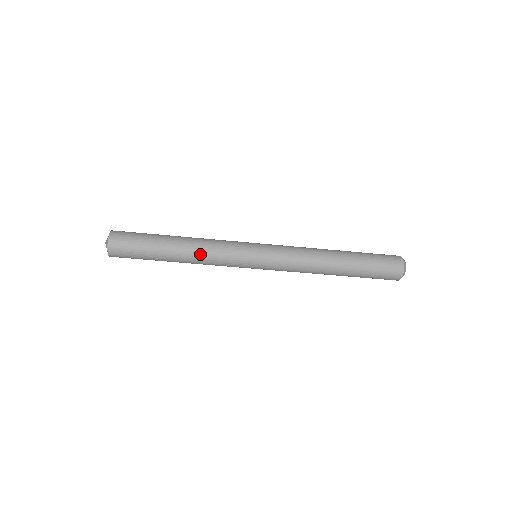
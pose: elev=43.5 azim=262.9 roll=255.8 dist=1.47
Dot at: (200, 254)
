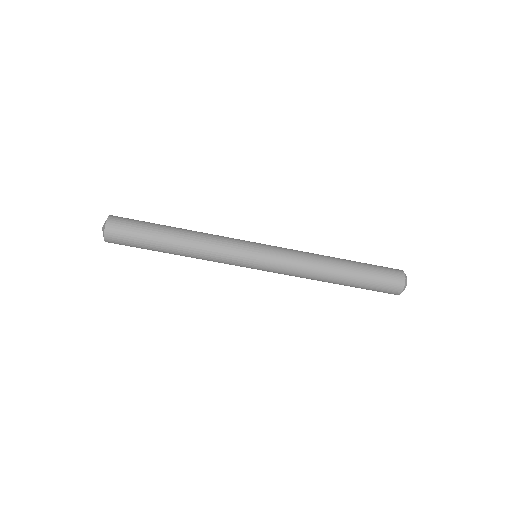
Dot at: (199, 250)
